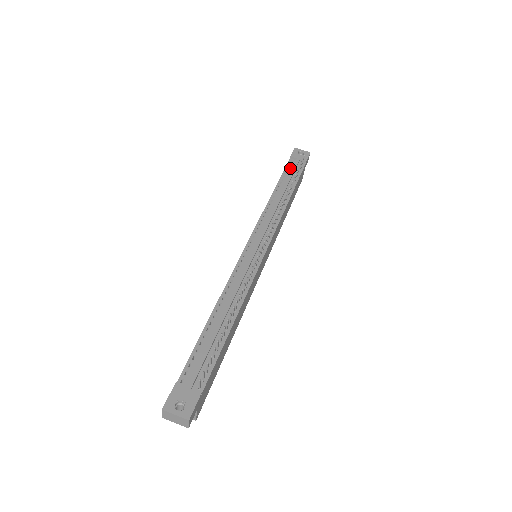
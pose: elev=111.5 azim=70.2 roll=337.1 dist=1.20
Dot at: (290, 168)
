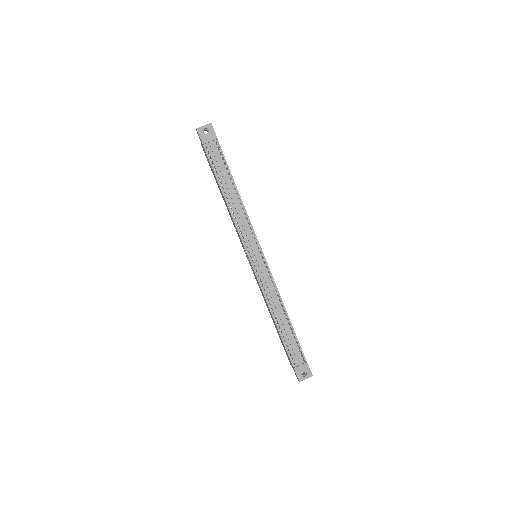
Dot at: (213, 158)
